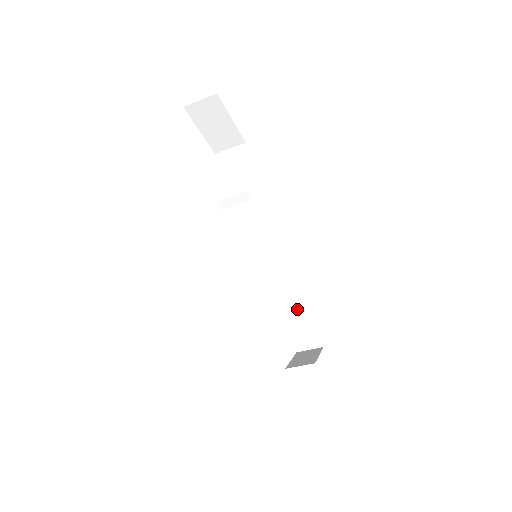
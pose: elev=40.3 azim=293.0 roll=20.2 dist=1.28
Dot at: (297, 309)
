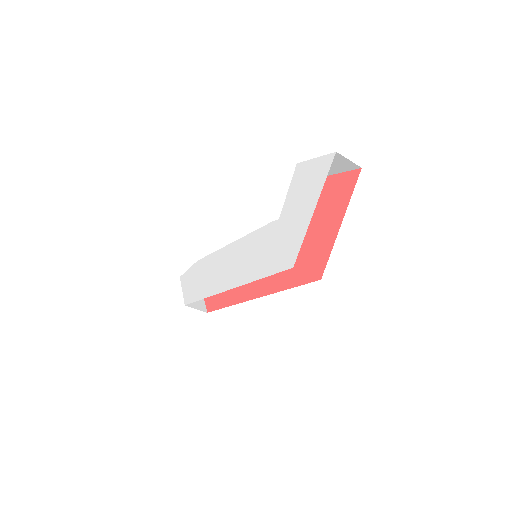
Dot at: occluded
